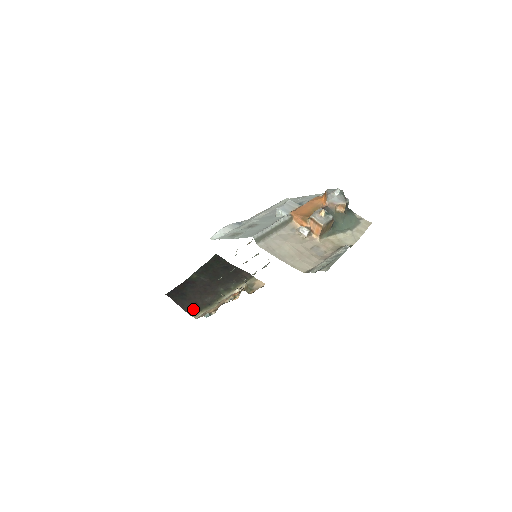
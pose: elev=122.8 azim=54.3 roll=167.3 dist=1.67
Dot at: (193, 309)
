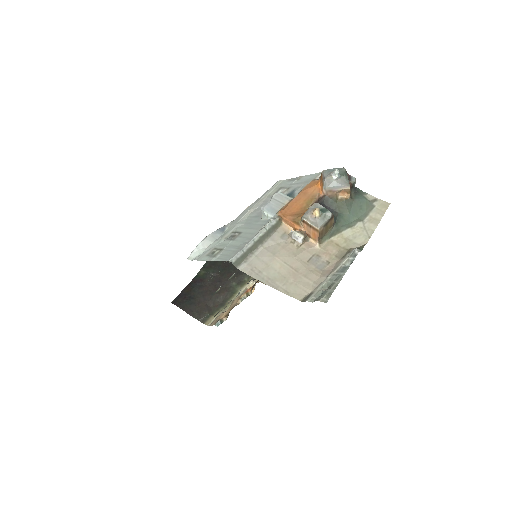
Dot at: (204, 314)
